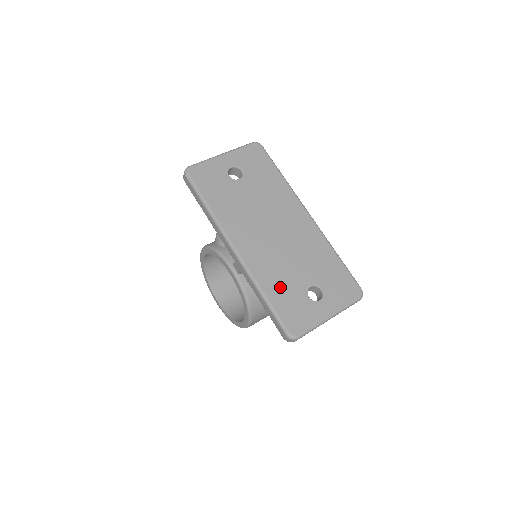
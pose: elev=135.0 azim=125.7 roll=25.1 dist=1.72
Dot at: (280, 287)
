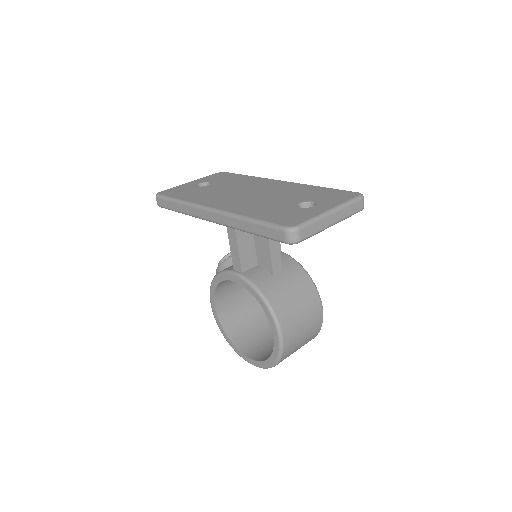
Dot at: (265, 211)
